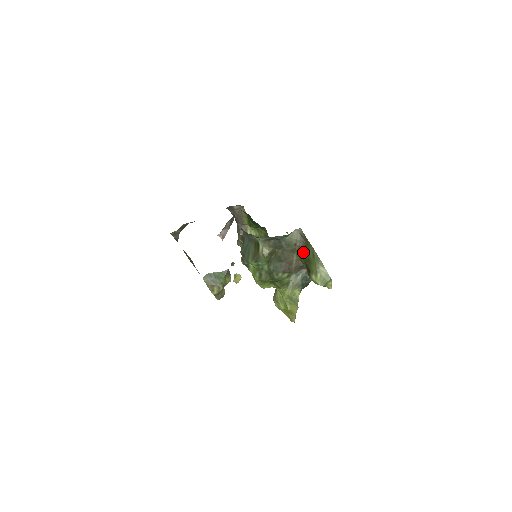
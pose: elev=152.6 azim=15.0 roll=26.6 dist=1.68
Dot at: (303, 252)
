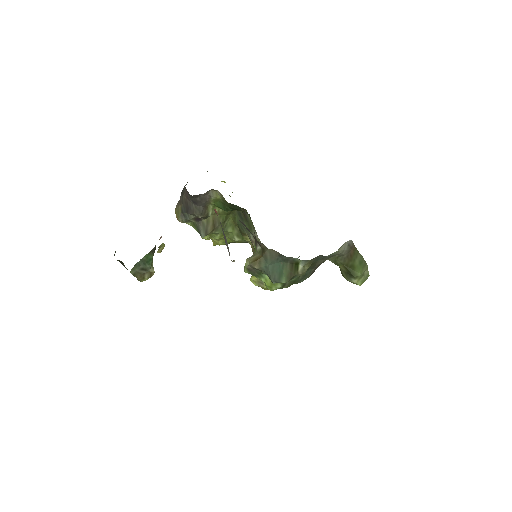
Dot at: (346, 259)
